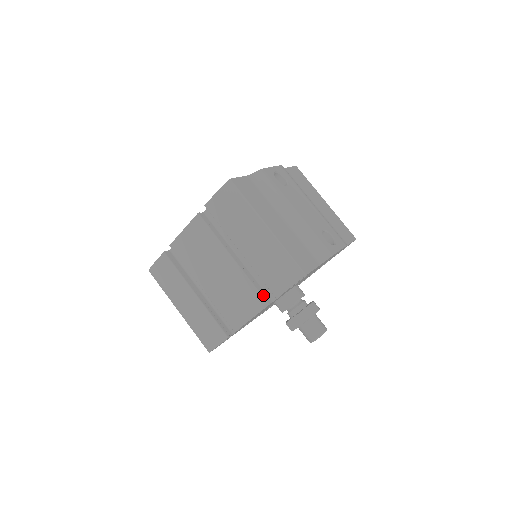
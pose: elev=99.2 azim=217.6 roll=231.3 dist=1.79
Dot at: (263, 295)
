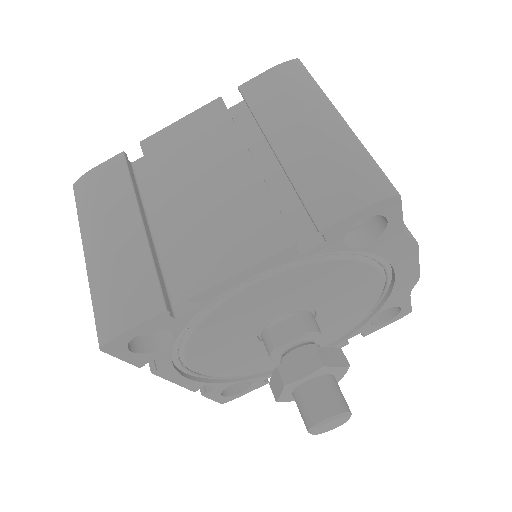
Dot at: occluded
